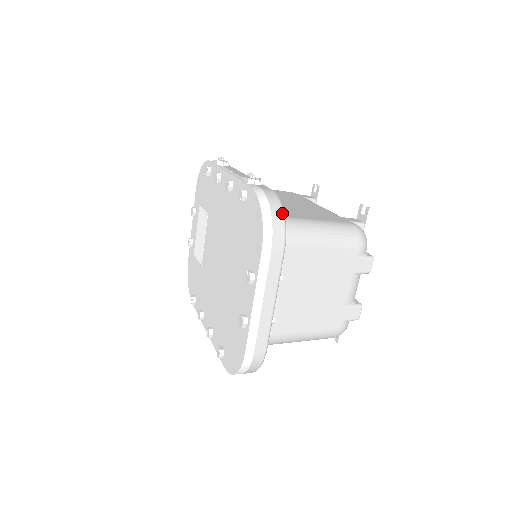
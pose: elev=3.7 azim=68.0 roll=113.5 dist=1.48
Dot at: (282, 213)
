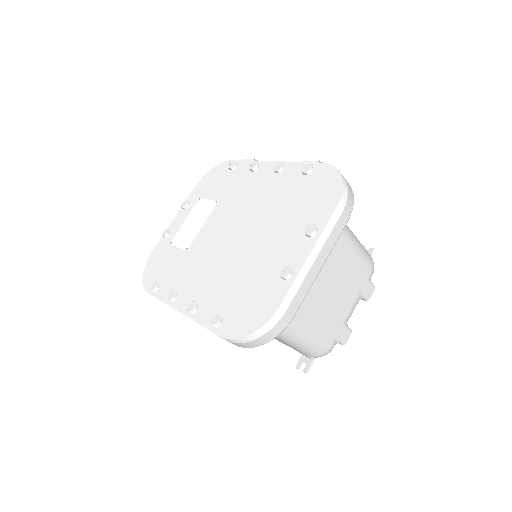
Dot at: occluded
